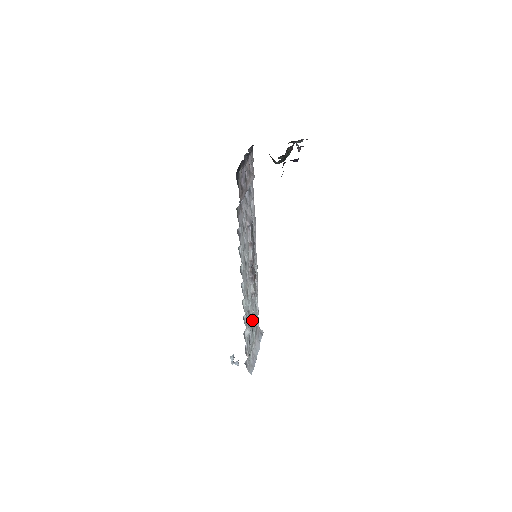
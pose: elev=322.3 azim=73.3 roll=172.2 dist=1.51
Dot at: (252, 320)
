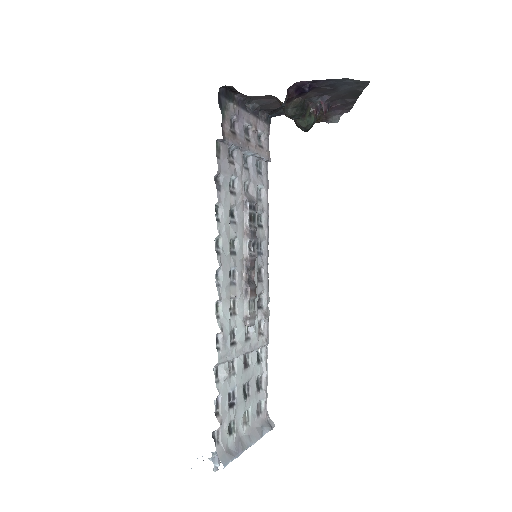
Dot at: (245, 374)
